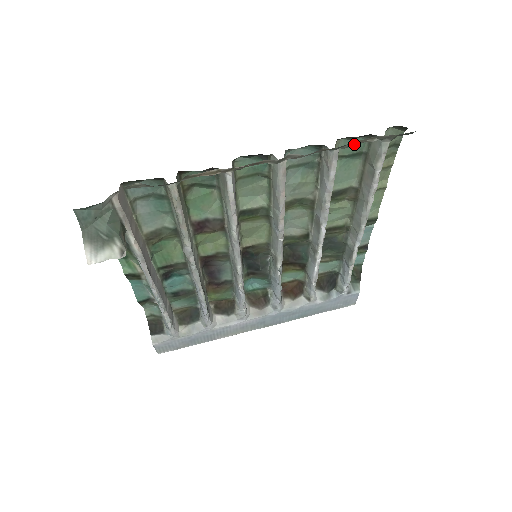
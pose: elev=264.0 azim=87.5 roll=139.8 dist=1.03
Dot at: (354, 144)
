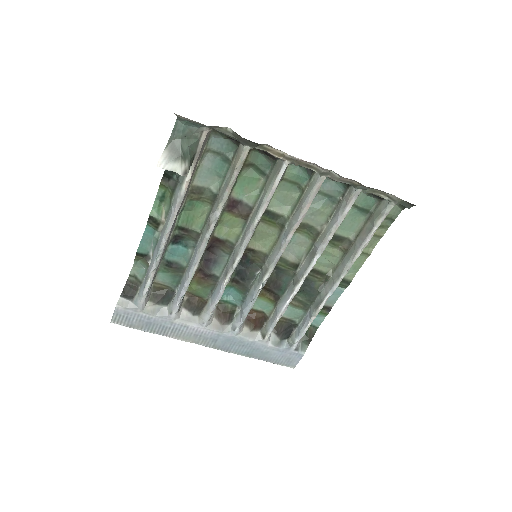
Dot at: (373, 192)
